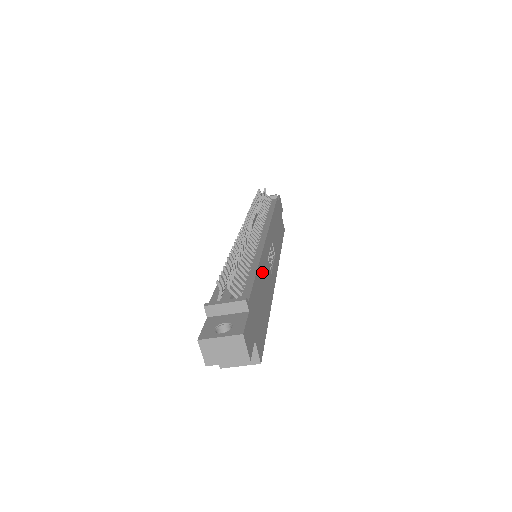
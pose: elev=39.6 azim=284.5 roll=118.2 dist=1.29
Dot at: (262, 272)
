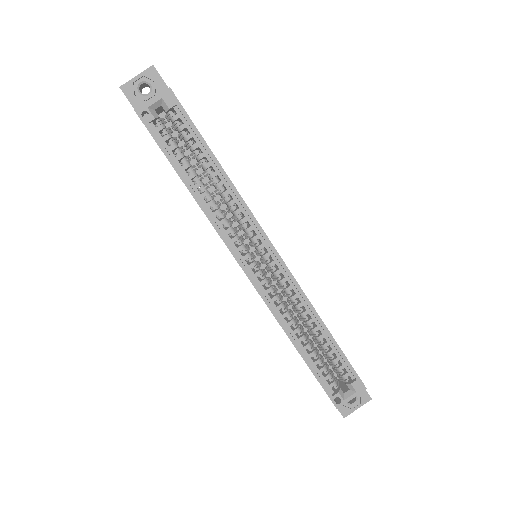
Dot at: occluded
